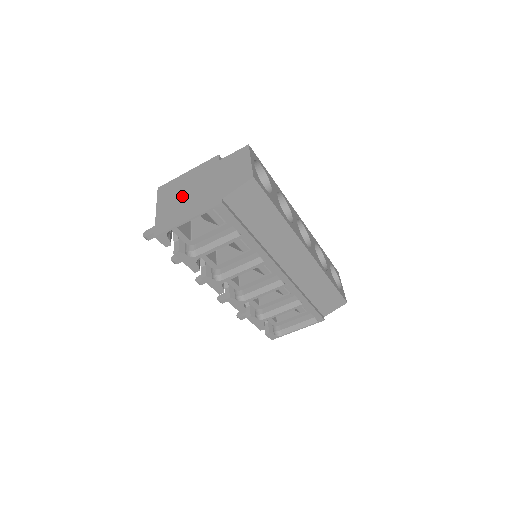
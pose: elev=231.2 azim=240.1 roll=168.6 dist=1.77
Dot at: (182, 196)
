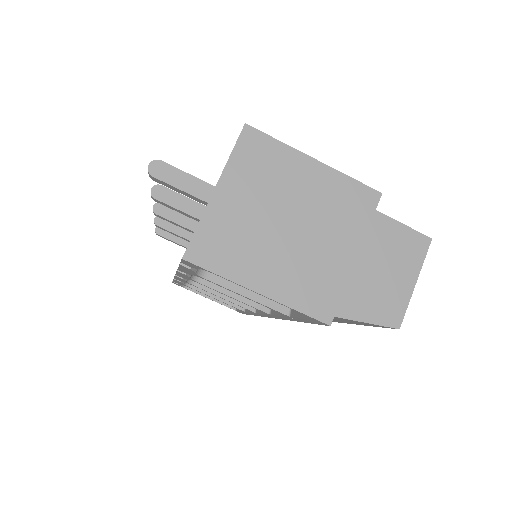
Dot at: (278, 216)
